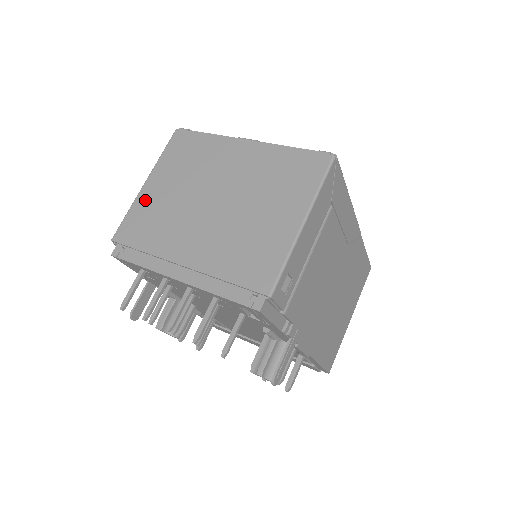
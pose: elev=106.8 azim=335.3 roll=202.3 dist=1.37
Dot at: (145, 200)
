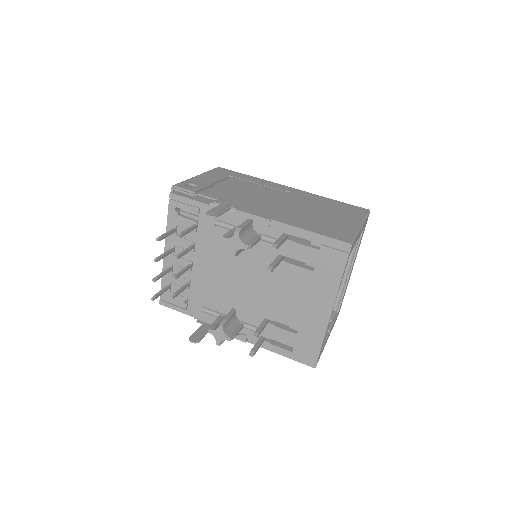
Dot at: occluded
